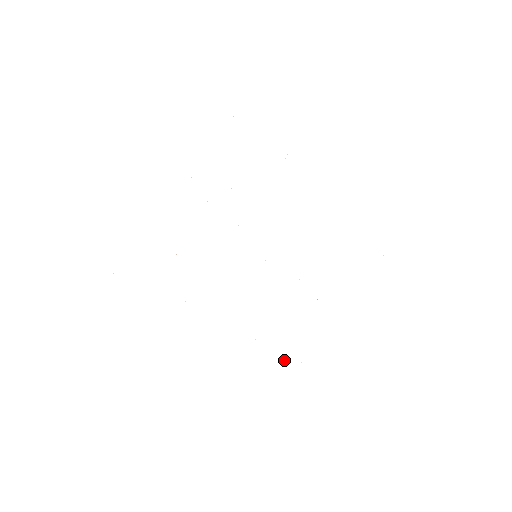
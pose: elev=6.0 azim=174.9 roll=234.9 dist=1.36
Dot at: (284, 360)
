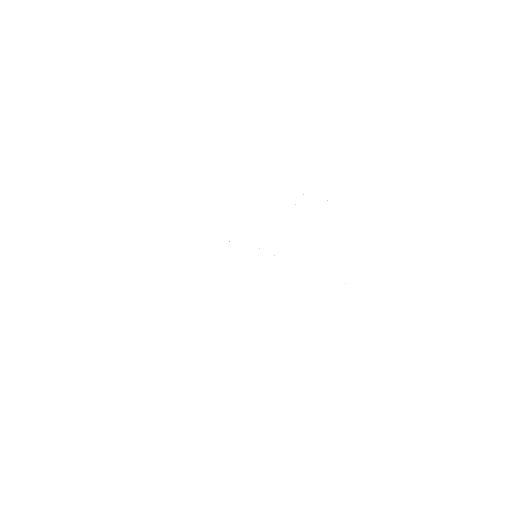
Dot at: occluded
